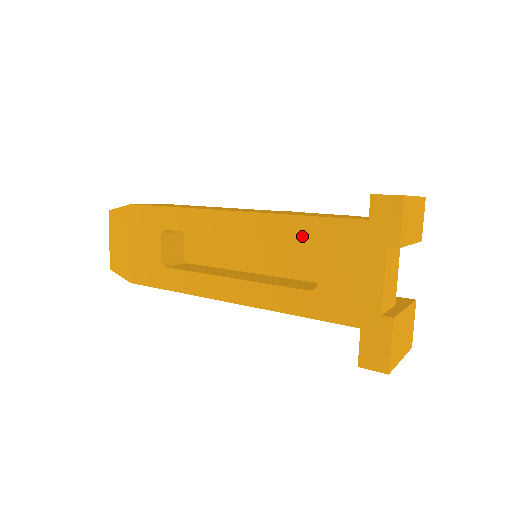
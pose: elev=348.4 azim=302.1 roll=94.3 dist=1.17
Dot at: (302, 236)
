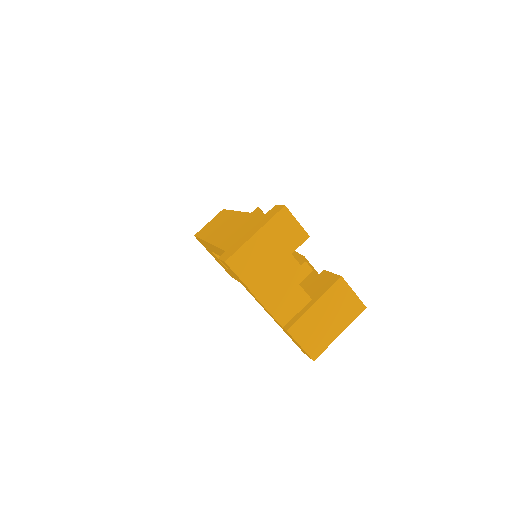
Dot at: occluded
